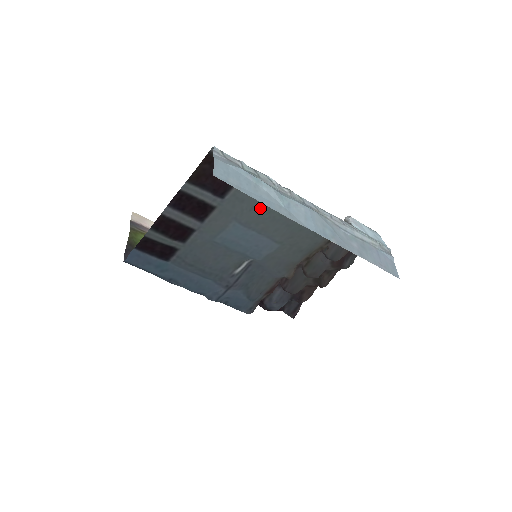
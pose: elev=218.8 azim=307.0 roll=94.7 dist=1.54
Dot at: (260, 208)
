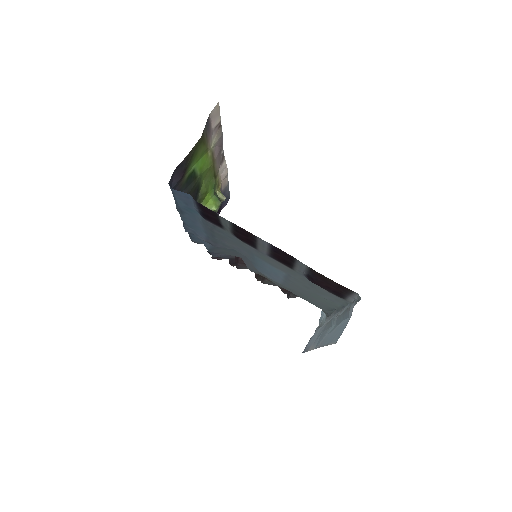
Dot at: (311, 291)
